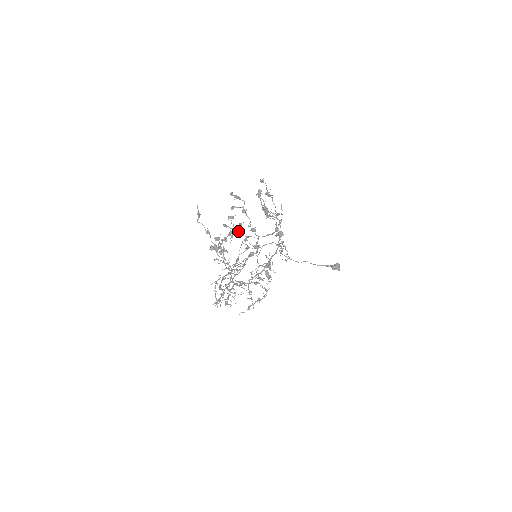
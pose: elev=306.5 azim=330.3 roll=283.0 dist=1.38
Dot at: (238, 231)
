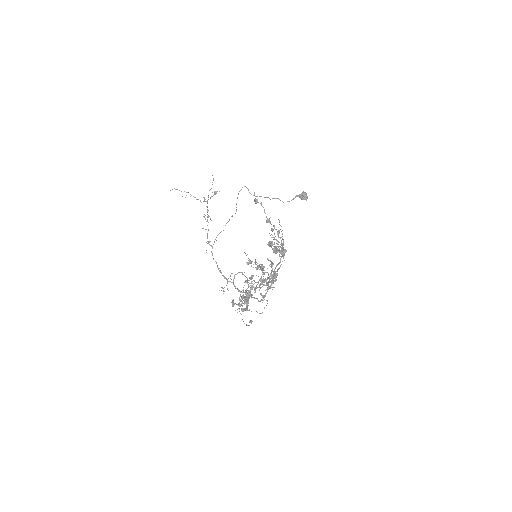
Dot at: occluded
